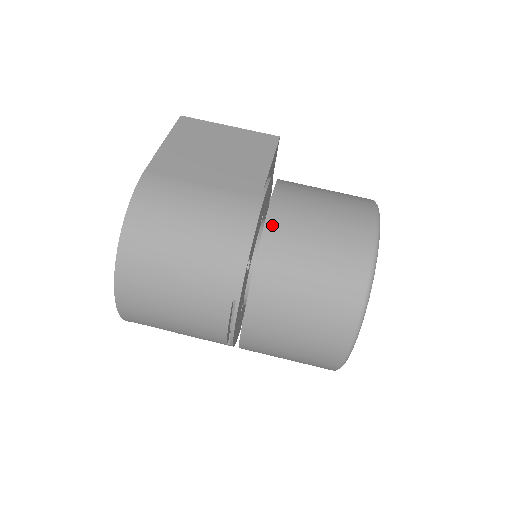
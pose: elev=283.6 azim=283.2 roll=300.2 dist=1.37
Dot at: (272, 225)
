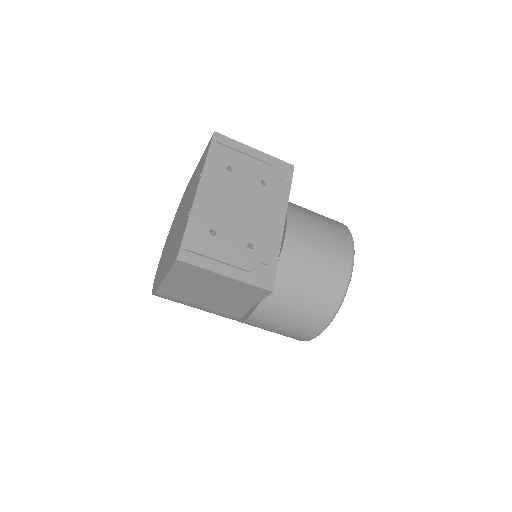
Dot at: occluded
